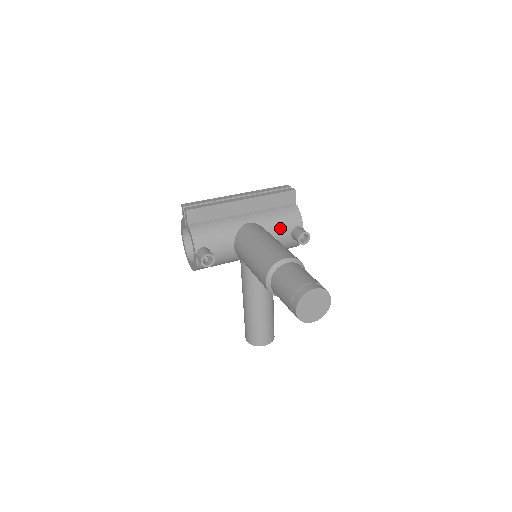
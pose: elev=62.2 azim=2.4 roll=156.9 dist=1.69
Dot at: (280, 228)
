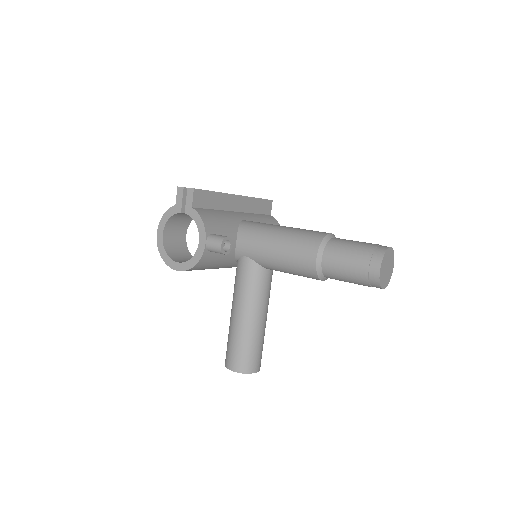
Dot at: occluded
